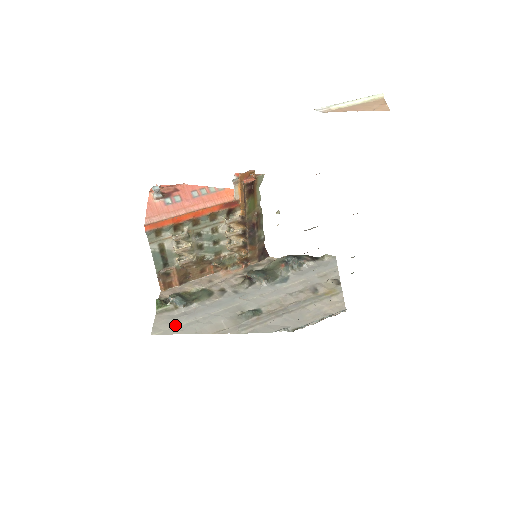
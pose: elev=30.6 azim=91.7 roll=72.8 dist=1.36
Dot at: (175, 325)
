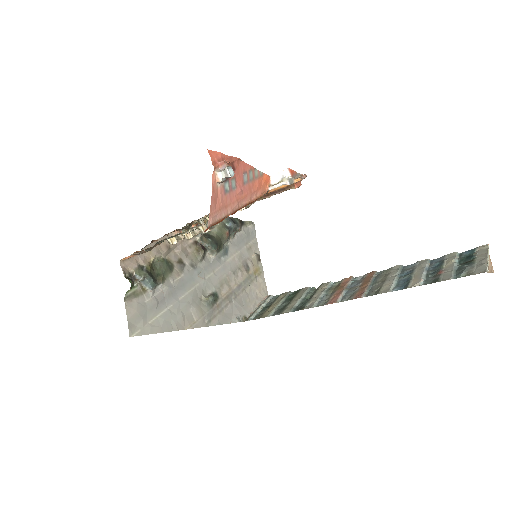
Dot at: (150, 319)
